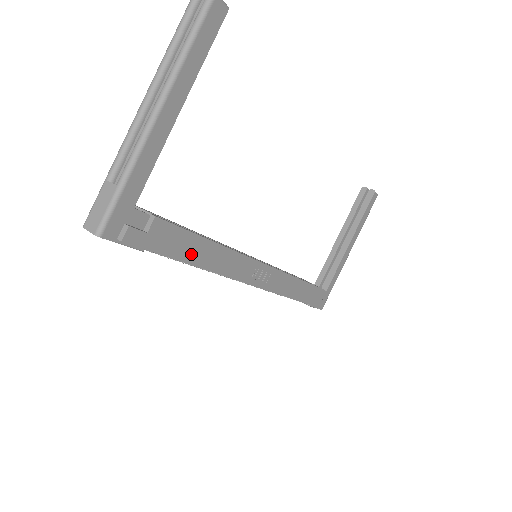
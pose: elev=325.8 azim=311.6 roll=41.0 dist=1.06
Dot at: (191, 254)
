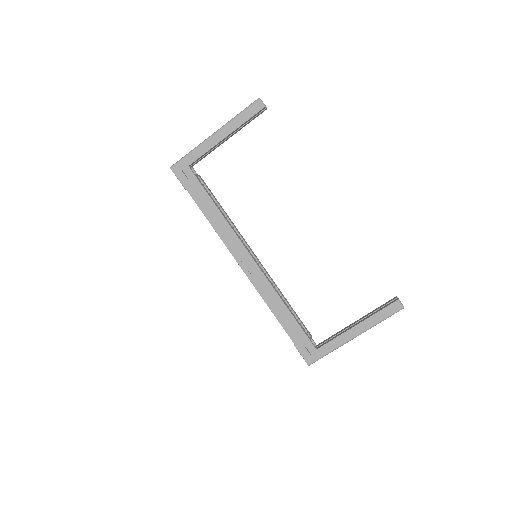
Dot at: (205, 207)
